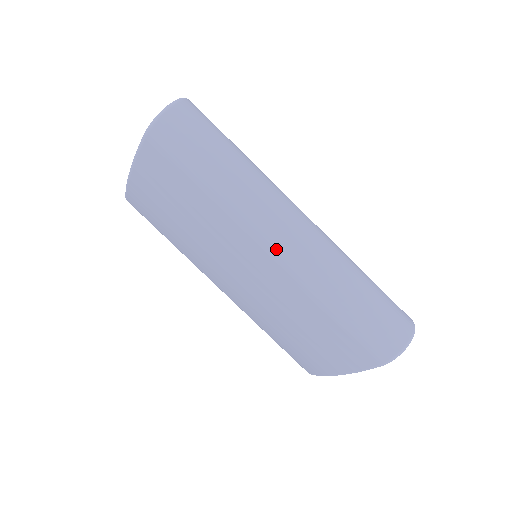
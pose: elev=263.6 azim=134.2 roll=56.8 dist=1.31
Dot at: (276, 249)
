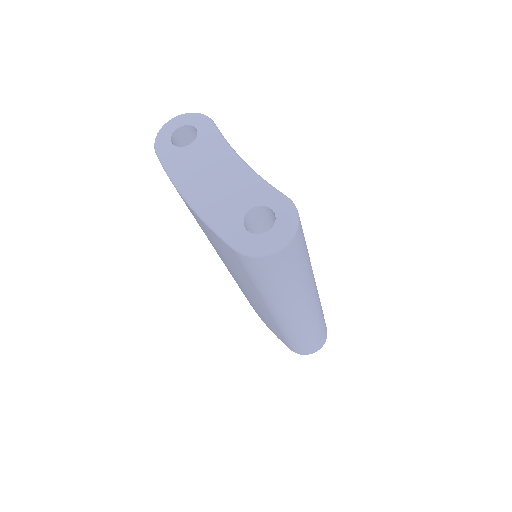
Dot at: (281, 320)
